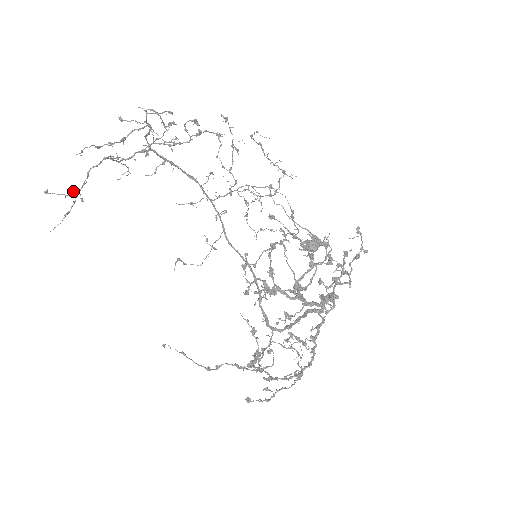
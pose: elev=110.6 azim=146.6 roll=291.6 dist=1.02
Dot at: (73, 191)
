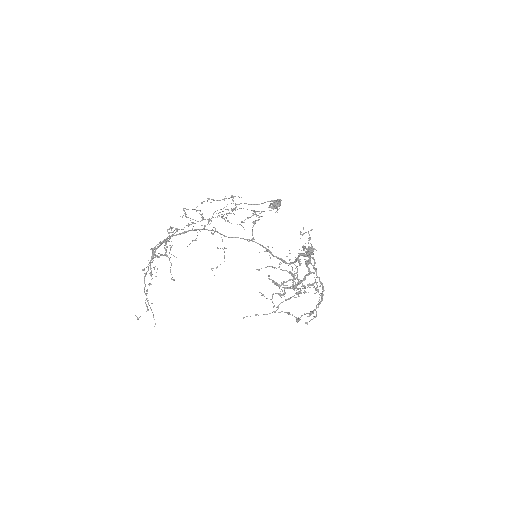
Dot at: (147, 307)
